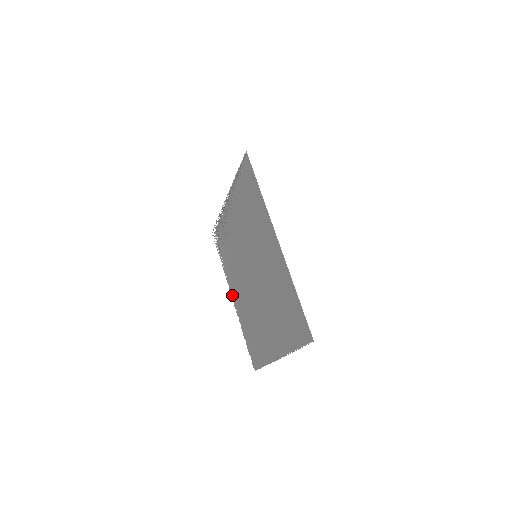
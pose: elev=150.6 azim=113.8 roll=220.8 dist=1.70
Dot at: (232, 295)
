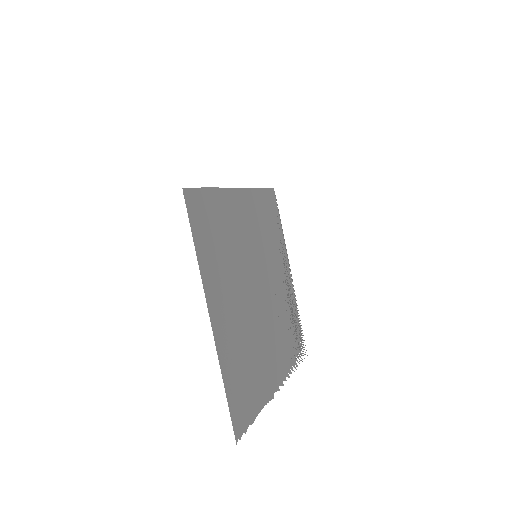
Dot at: (279, 384)
